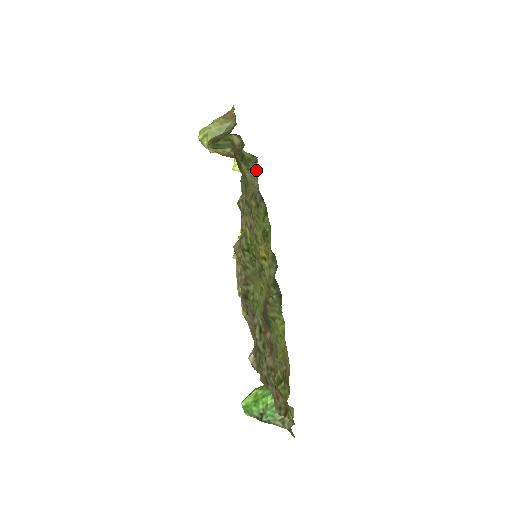
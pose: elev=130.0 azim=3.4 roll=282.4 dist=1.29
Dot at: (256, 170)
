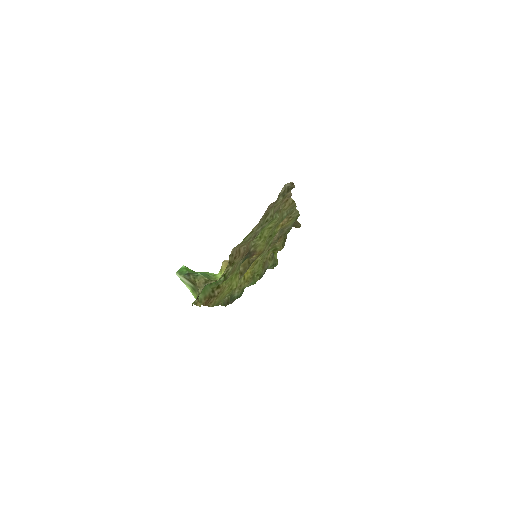
Dot at: occluded
